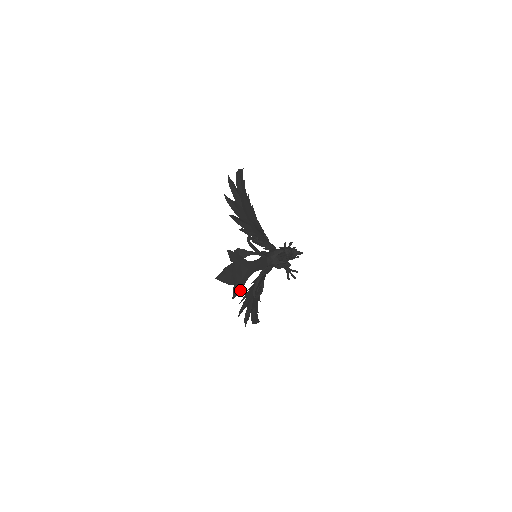
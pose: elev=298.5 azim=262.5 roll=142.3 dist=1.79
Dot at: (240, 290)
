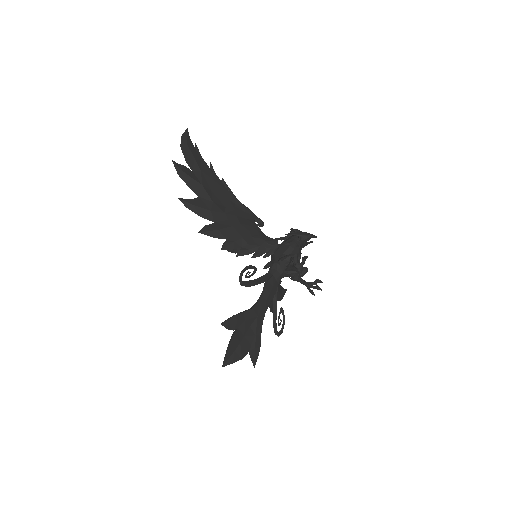
Dot at: (258, 349)
